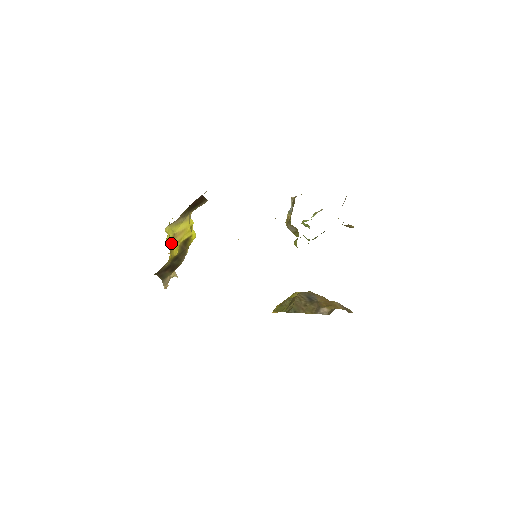
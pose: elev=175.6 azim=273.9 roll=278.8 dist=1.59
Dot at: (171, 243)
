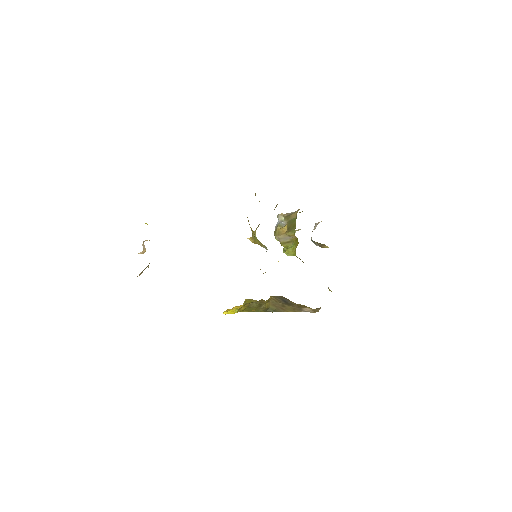
Dot at: occluded
